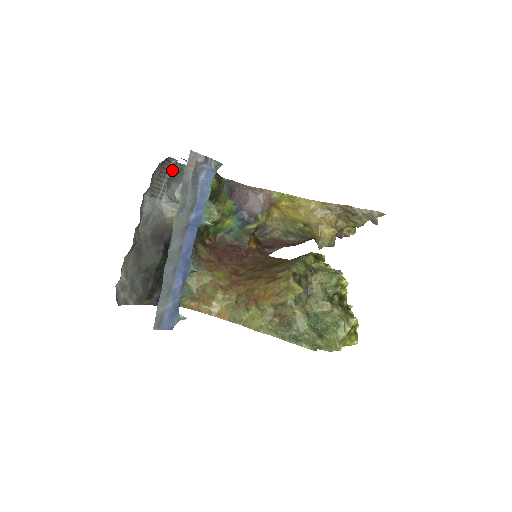
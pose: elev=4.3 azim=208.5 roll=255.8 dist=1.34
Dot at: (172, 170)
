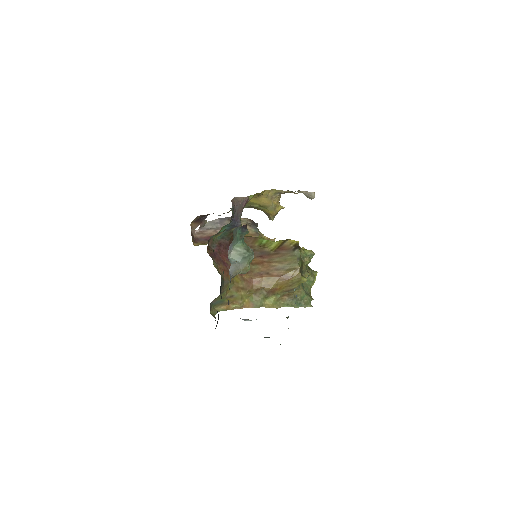
Dot at: occluded
